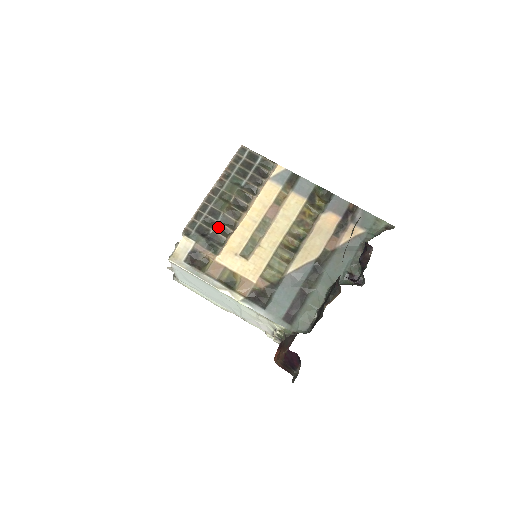
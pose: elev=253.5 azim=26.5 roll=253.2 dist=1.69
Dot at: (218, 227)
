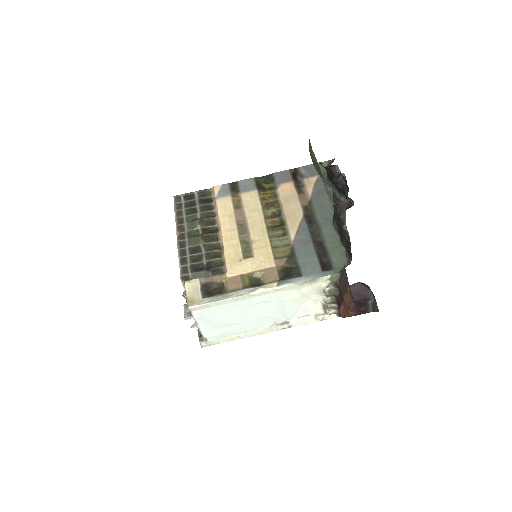
Dot at: (207, 256)
